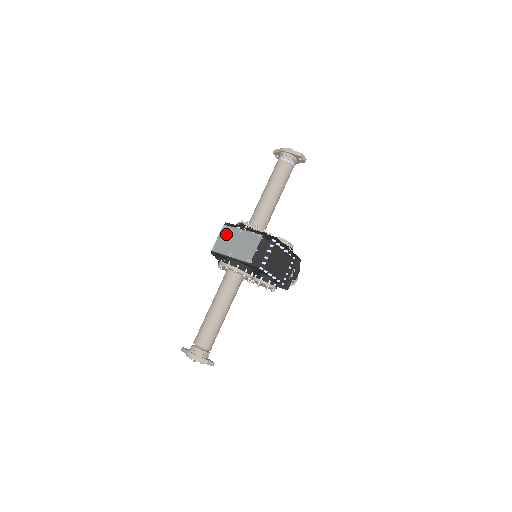
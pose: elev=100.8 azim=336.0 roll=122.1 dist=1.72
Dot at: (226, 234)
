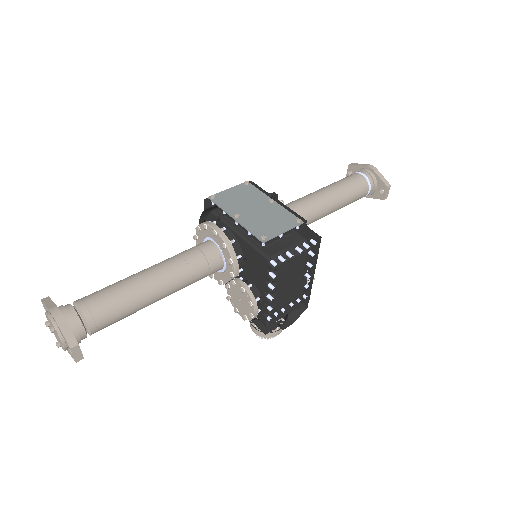
Dot at: (245, 192)
